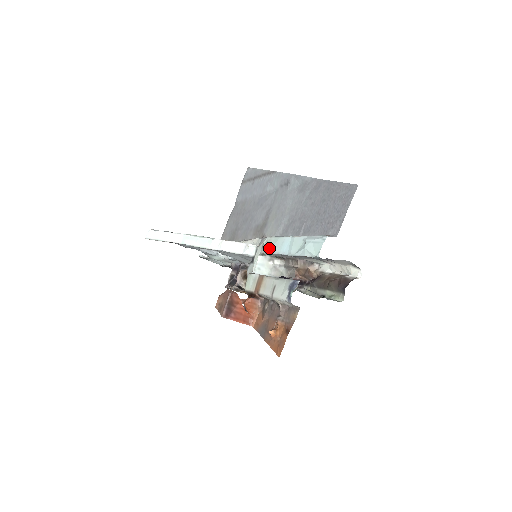
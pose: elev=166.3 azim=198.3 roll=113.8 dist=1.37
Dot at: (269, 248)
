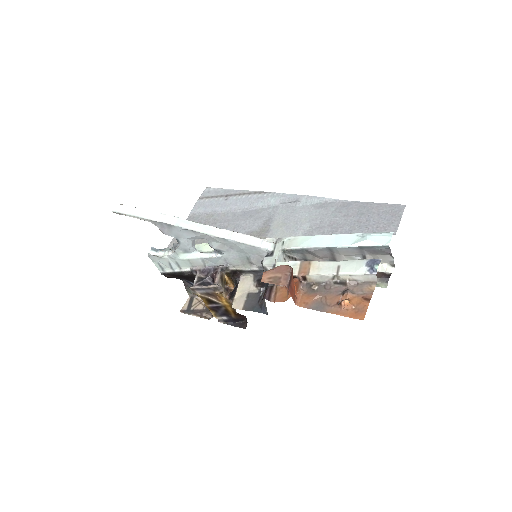
Dot at: (299, 244)
